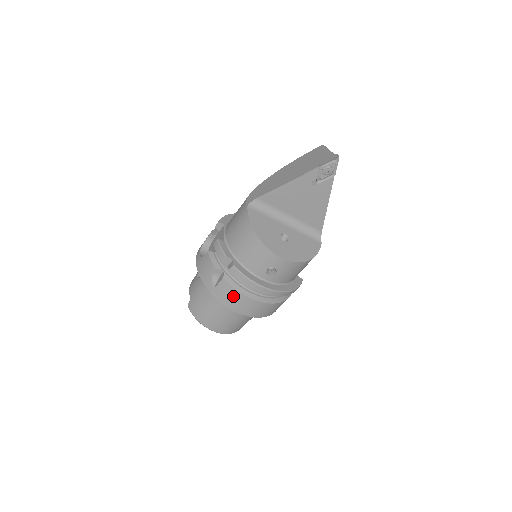
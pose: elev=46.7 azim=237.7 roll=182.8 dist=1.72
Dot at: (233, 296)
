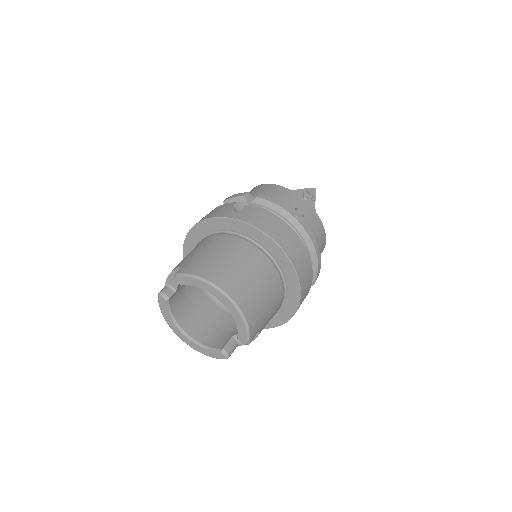
Dot at: (266, 217)
